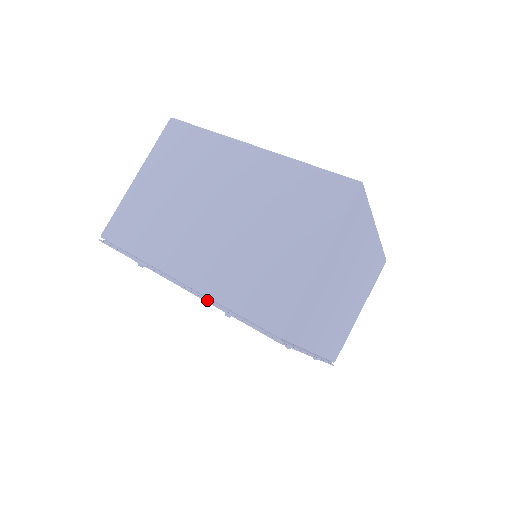
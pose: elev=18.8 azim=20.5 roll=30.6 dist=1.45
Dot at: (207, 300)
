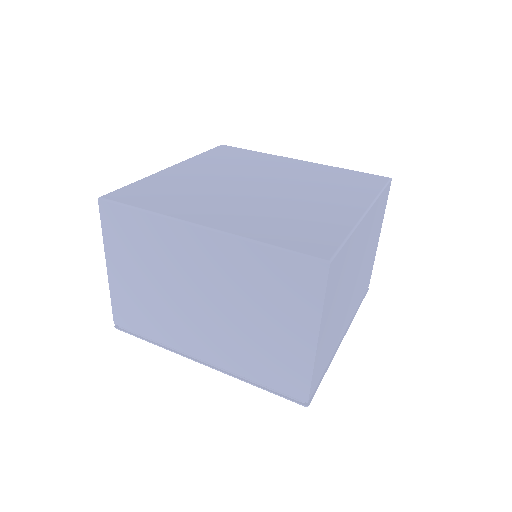
Dot at: (233, 375)
